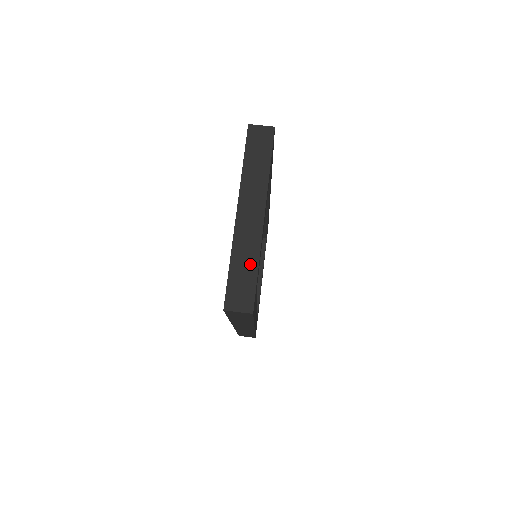
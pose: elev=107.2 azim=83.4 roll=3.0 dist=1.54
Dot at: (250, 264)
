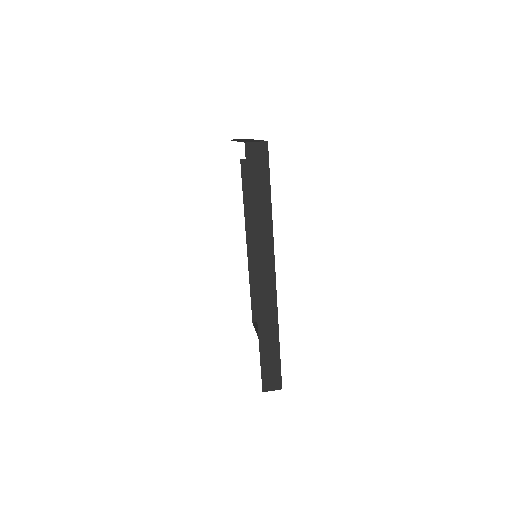
Dot at: occluded
